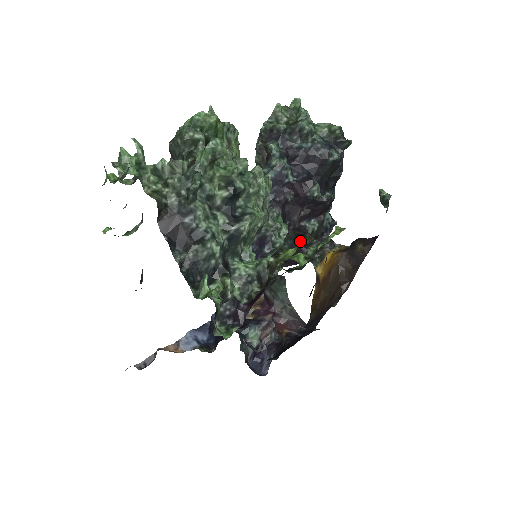
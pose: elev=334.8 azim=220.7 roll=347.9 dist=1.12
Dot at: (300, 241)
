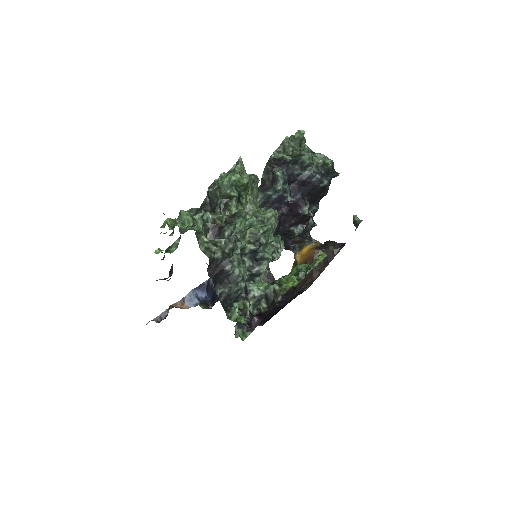
Dot at: (286, 235)
